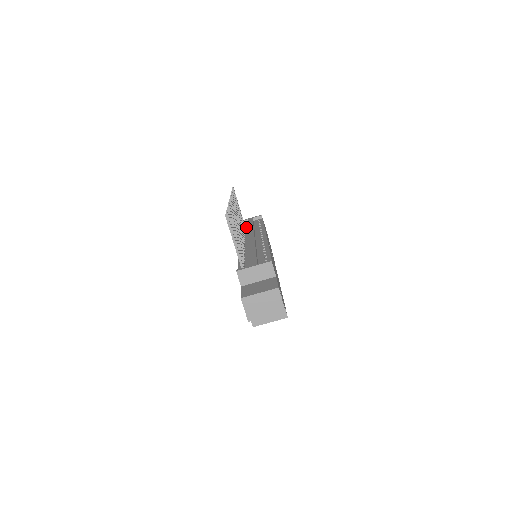
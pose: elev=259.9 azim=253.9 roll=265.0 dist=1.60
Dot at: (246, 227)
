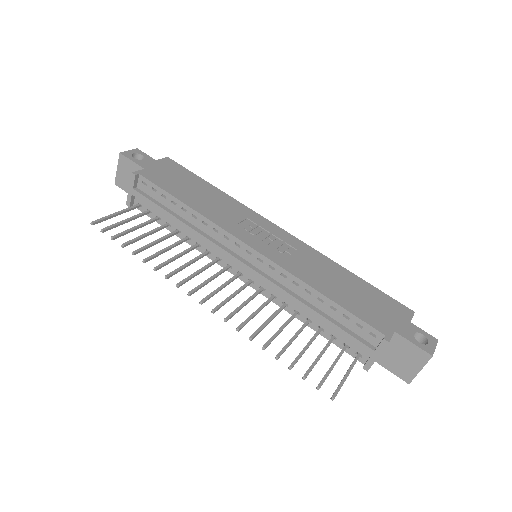
Dot at: (162, 217)
